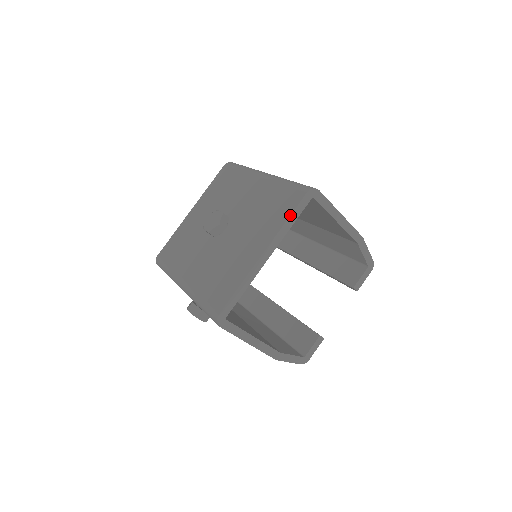
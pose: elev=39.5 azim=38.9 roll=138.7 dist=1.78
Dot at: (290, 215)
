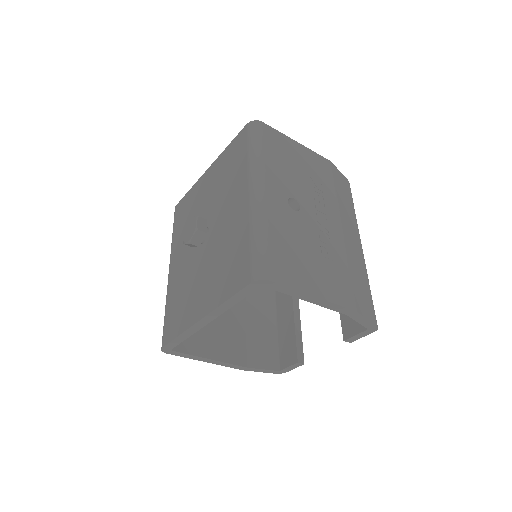
Dot at: (229, 298)
